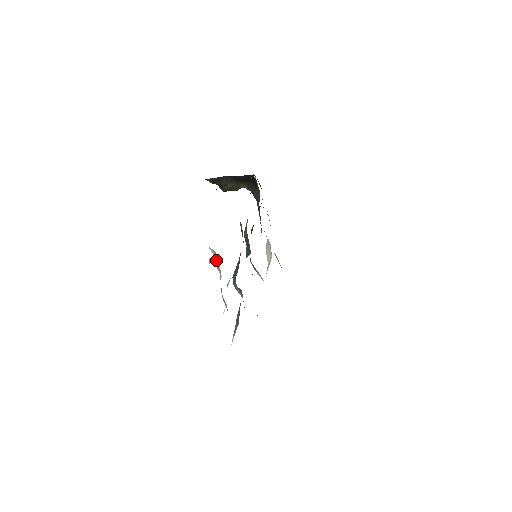
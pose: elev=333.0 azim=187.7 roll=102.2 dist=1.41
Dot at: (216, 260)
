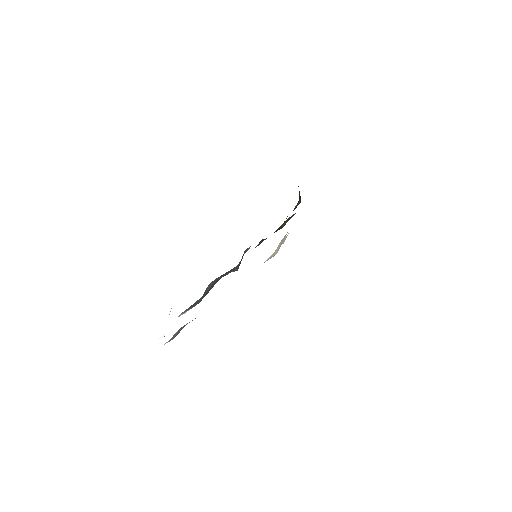
Dot at: occluded
